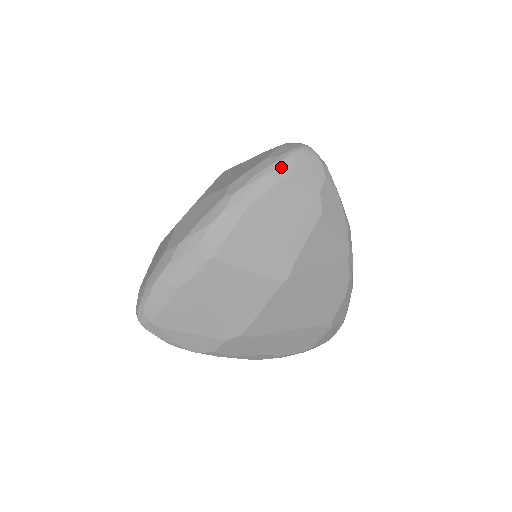
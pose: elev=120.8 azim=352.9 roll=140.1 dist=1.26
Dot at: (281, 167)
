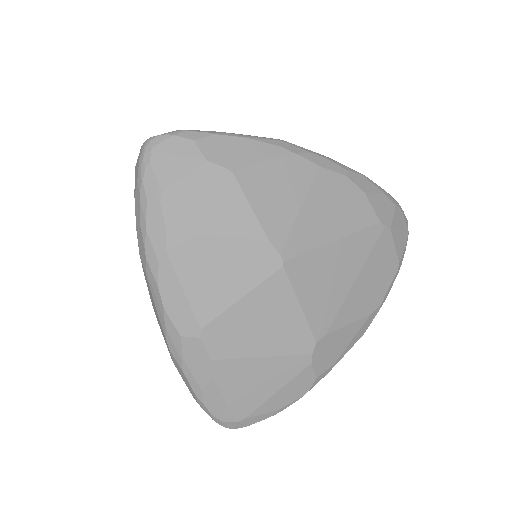
Dot at: (148, 190)
